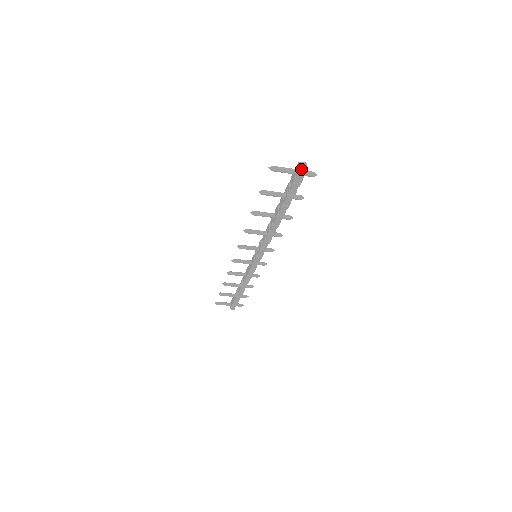
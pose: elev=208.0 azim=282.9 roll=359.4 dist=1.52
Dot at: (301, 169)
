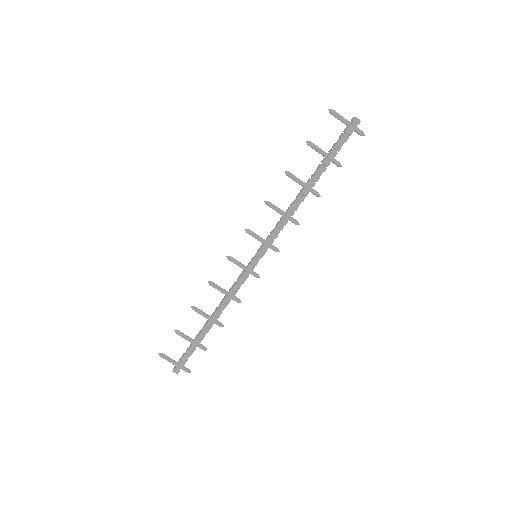
Dot at: (356, 117)
